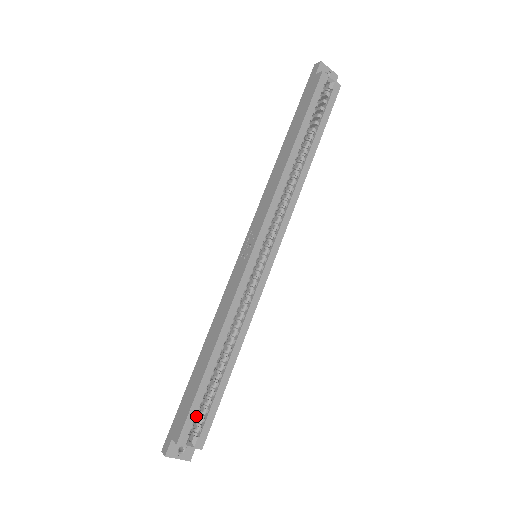
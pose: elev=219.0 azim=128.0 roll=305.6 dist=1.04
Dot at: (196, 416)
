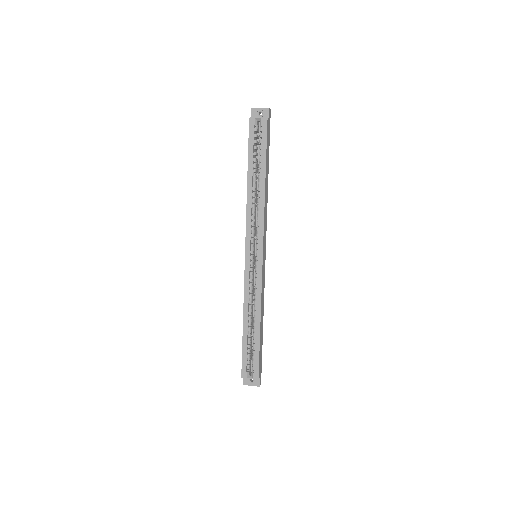
Dot at: (248, 361)
